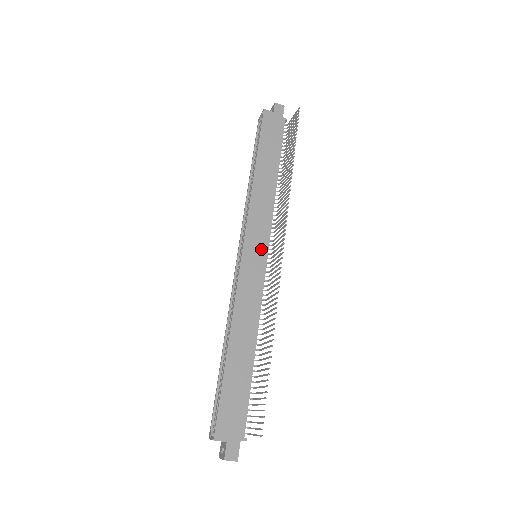
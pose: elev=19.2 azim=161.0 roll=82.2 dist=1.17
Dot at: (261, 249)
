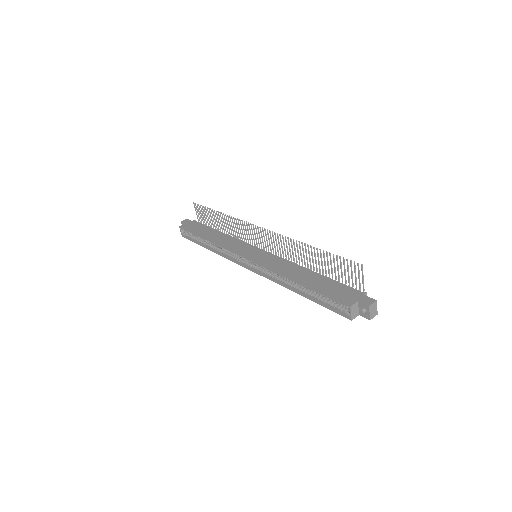
Dot at: (254, 250)
